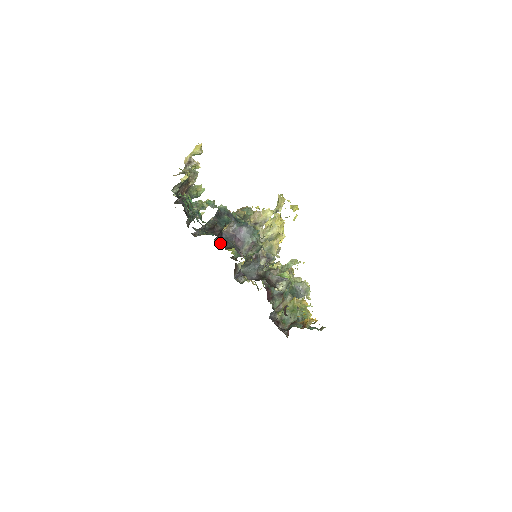
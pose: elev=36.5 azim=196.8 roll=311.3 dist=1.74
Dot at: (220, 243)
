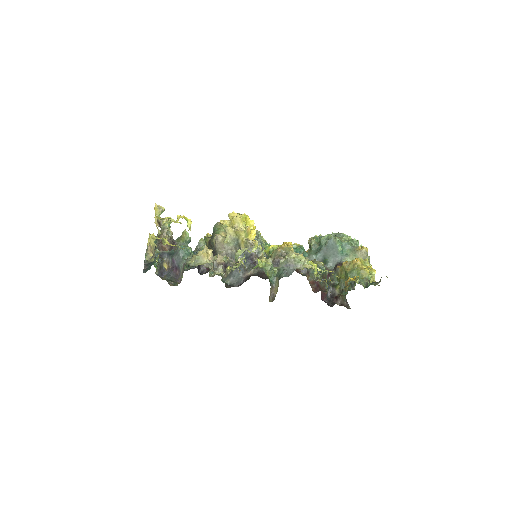
Dot at: (207, 270)
